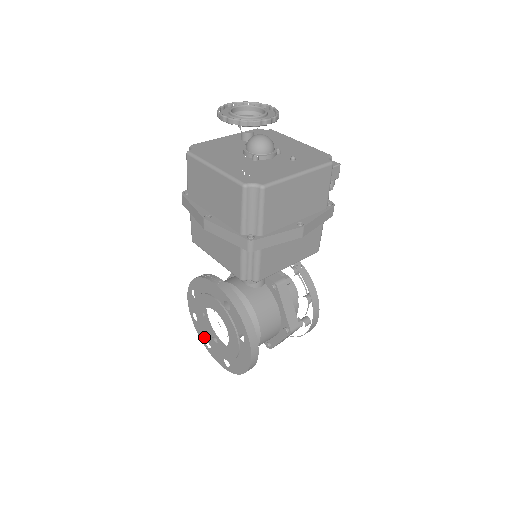
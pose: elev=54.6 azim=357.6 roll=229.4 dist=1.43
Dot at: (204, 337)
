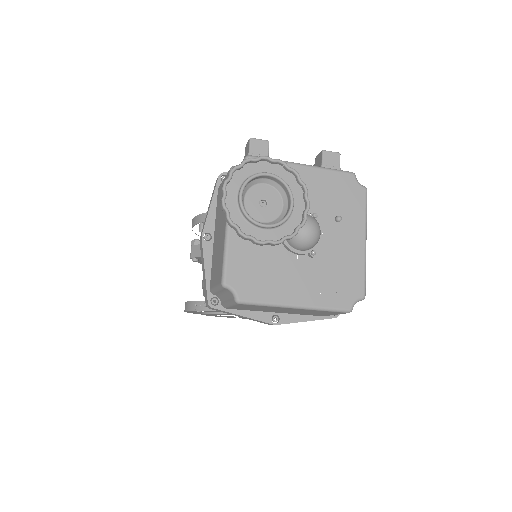
Dot at: occluded
